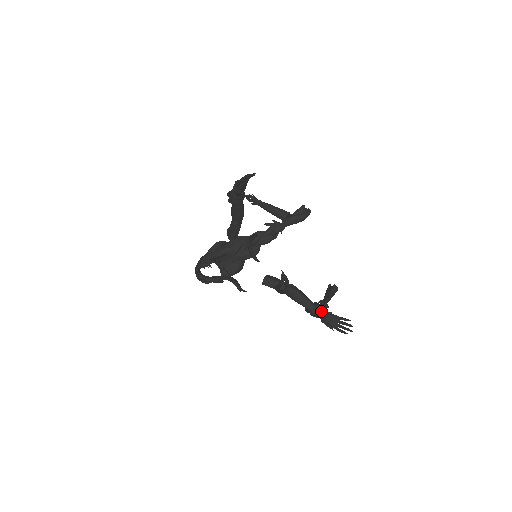
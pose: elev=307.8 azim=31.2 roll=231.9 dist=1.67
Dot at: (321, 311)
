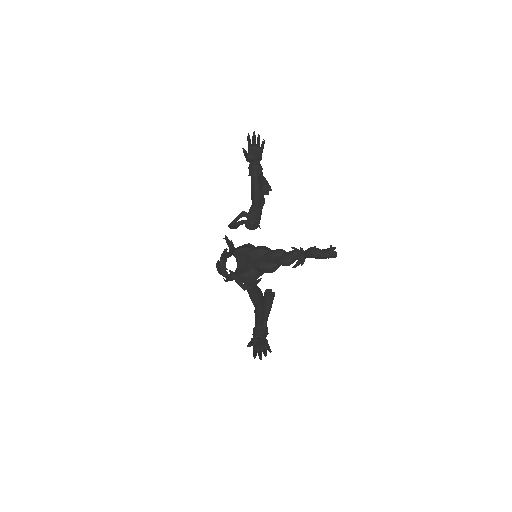
Dot at: (260, 332)
